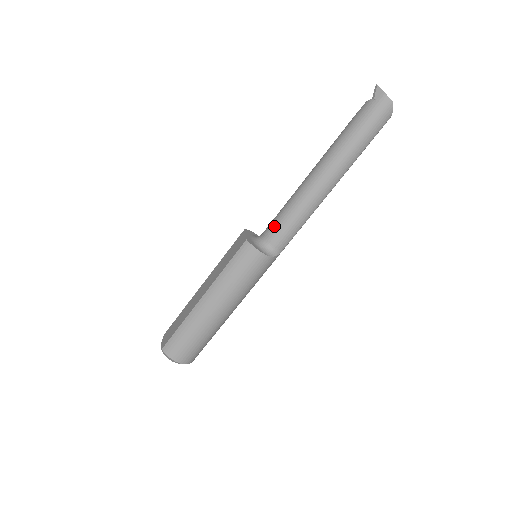
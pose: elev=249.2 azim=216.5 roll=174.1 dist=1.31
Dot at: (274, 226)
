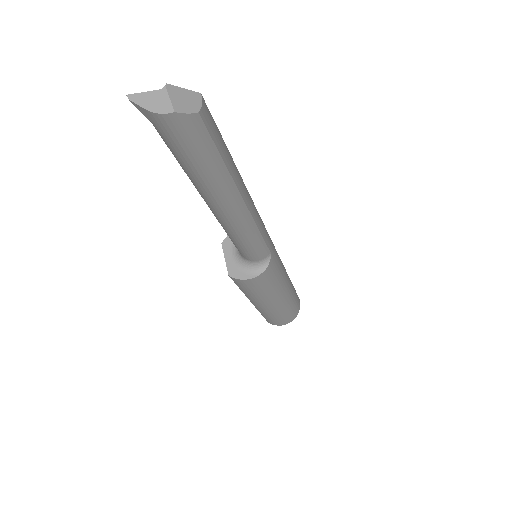
Dot at: occluded
